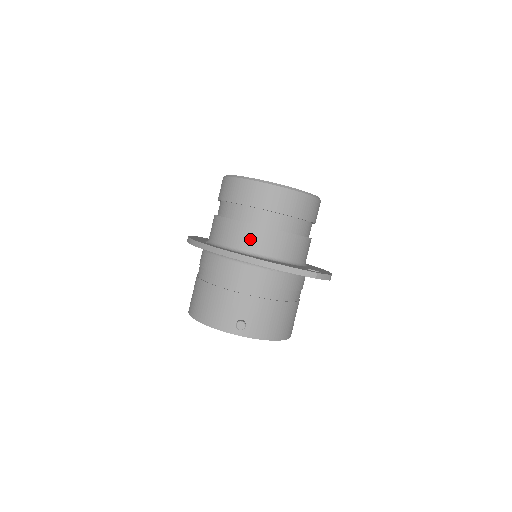
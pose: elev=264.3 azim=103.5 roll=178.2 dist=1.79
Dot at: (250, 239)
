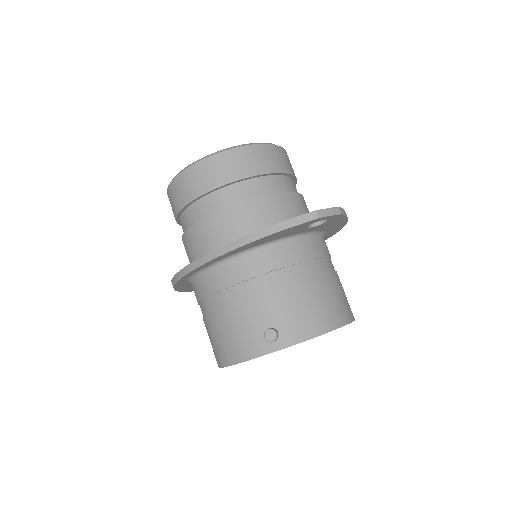
Dot at: (221, 231)
